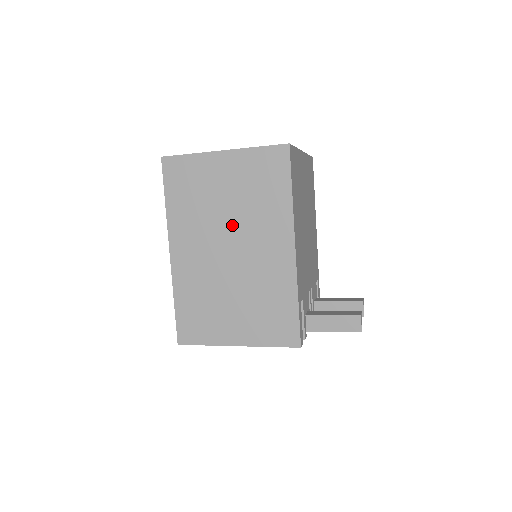
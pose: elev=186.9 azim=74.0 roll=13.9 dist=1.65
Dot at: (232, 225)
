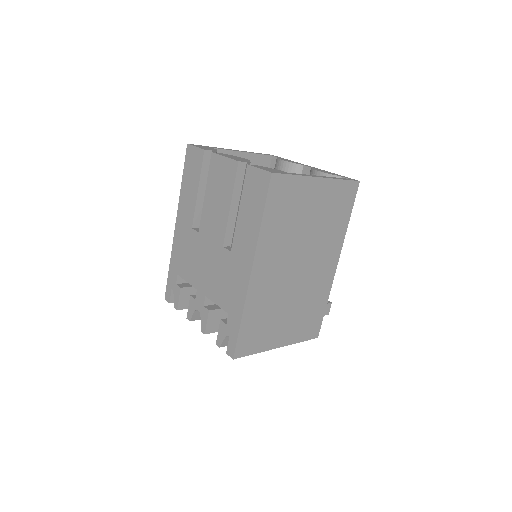
Dot at: (307, 245)
